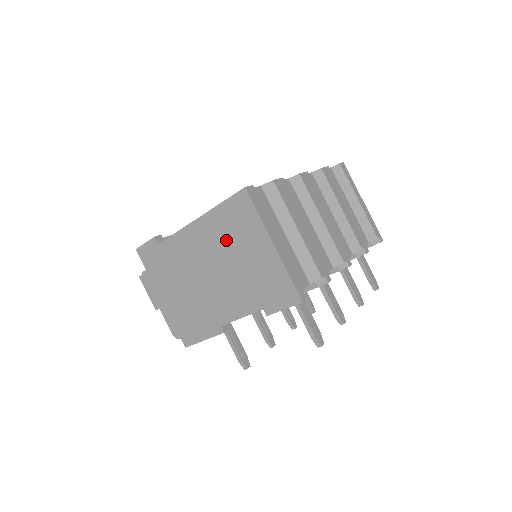
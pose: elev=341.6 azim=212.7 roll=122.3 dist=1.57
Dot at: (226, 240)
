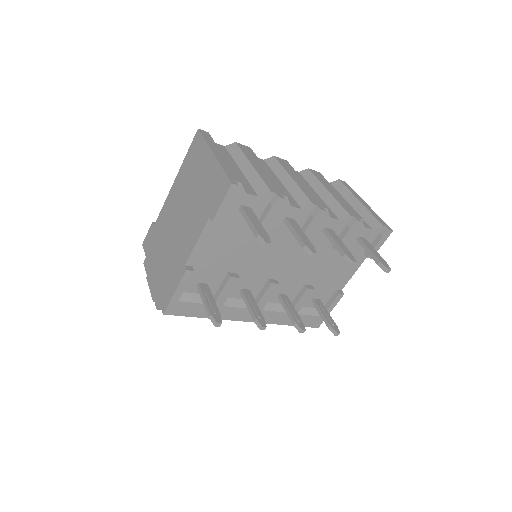
Dot at: (189, 180)
